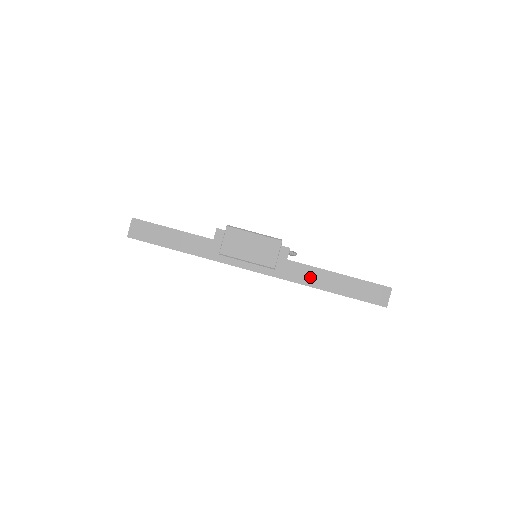
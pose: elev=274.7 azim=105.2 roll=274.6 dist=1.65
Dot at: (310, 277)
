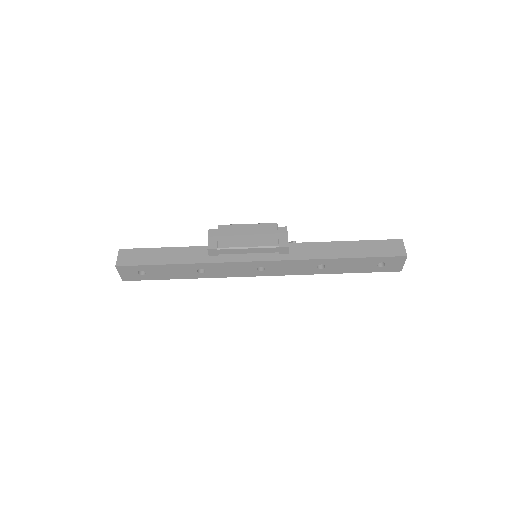
Dot at: (318, 251)
